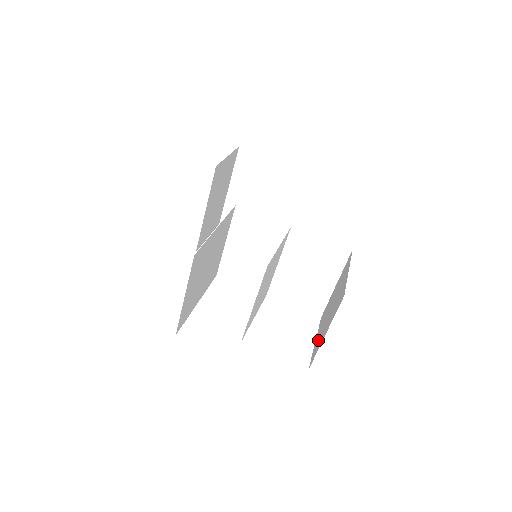
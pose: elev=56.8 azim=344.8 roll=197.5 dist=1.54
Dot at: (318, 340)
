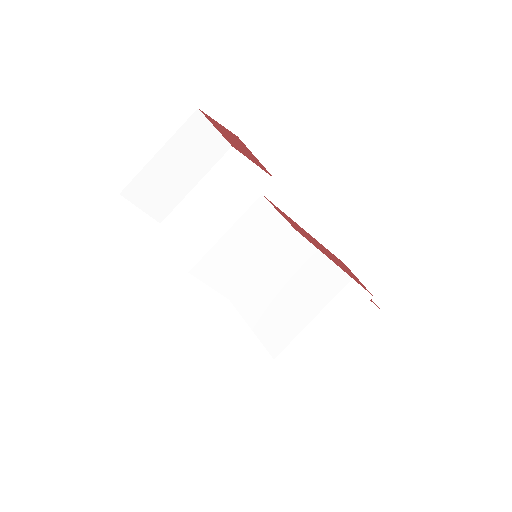
Dot at: occluded
